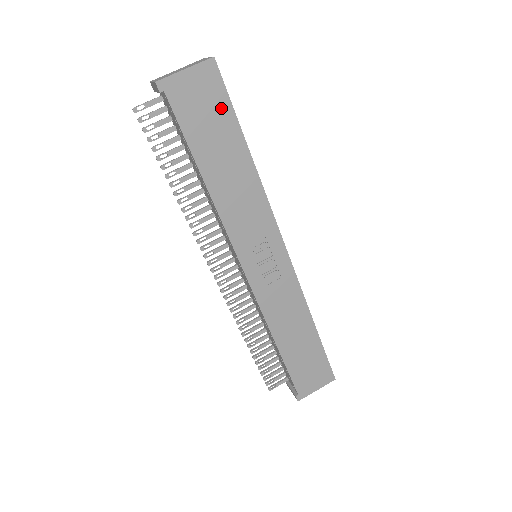
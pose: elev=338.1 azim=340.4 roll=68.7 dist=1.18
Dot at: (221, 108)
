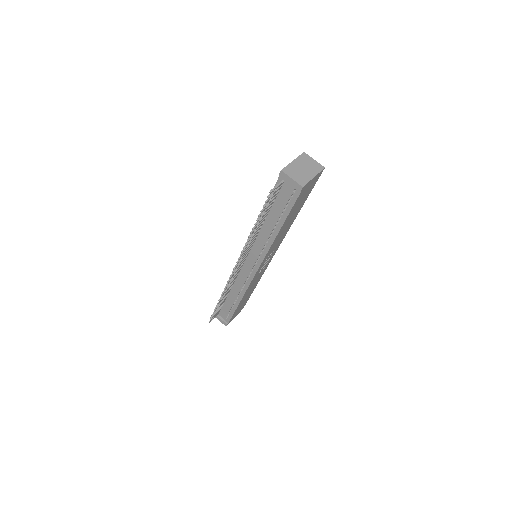
Dot at: (309, 192)
